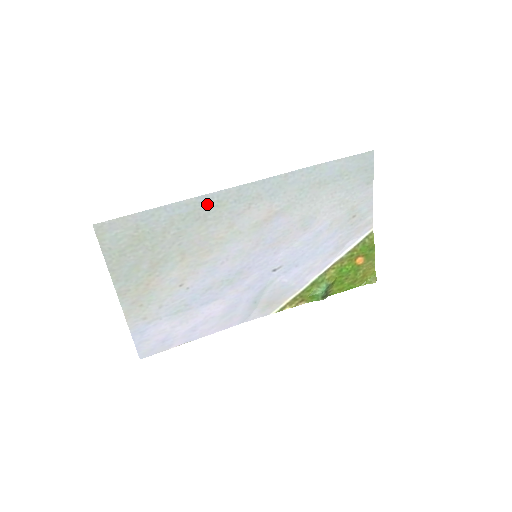
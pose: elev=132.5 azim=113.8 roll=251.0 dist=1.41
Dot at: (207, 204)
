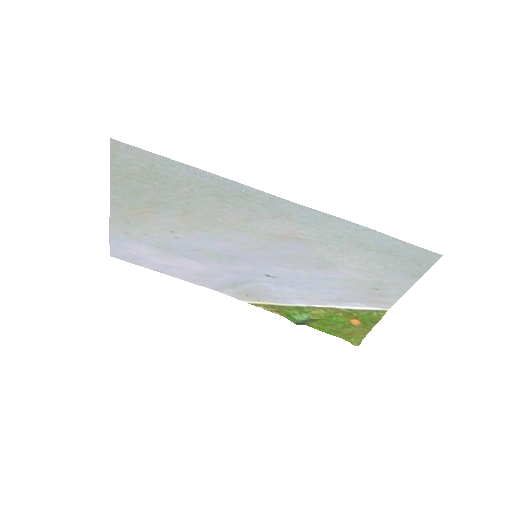
Dot at: (232, 189)
